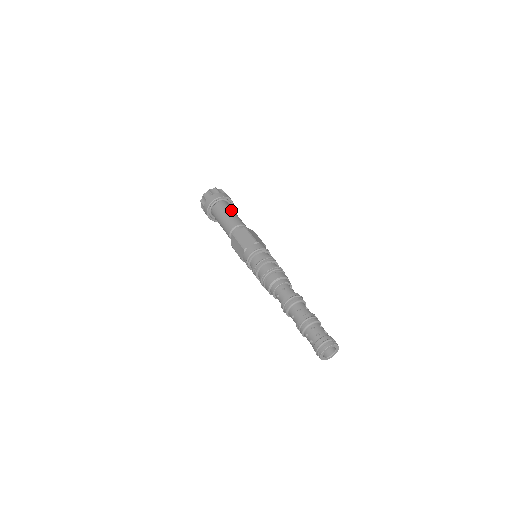
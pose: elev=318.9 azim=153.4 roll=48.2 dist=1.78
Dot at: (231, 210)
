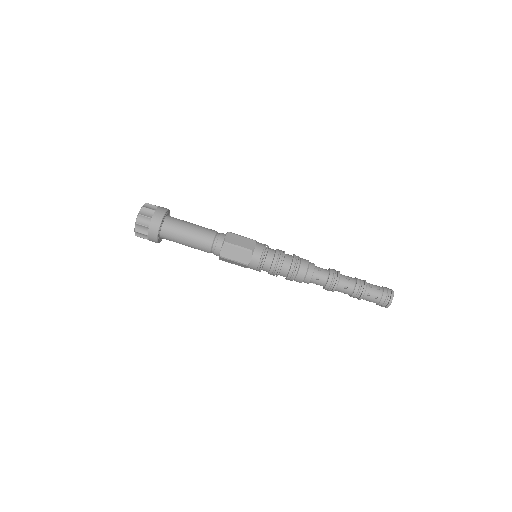
Dot at: (184, 227)
